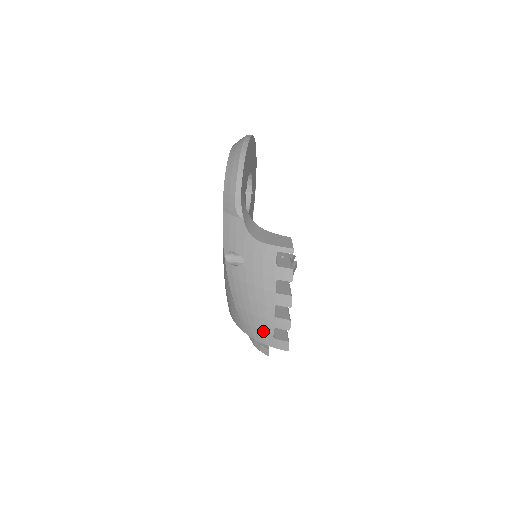
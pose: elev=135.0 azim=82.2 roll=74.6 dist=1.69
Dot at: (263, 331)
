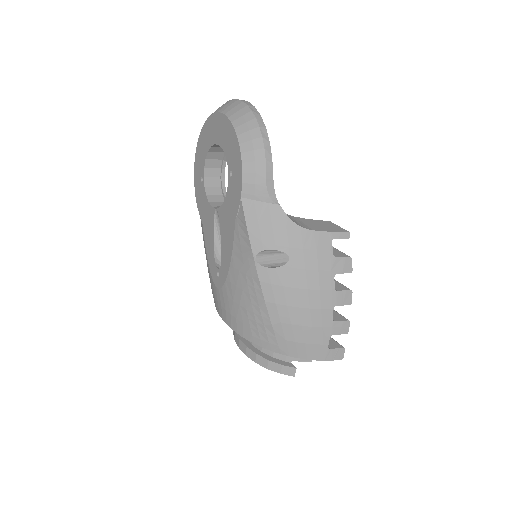
Dot at: (315, 344)
